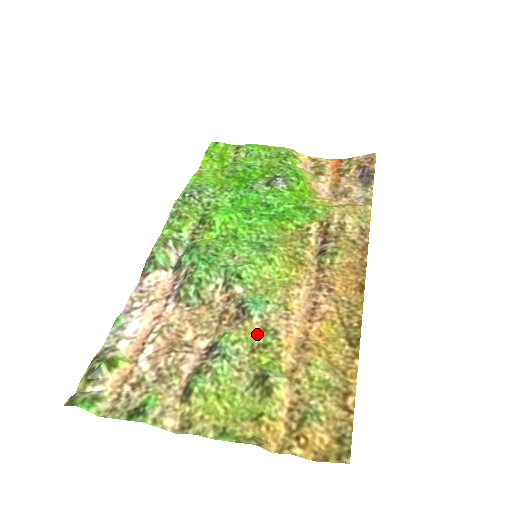
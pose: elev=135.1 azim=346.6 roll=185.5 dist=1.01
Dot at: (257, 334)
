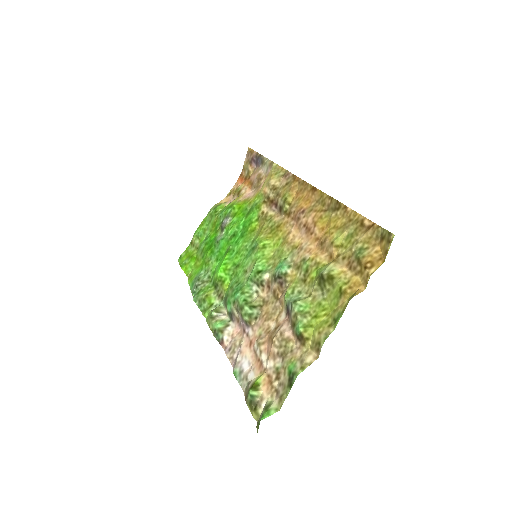
Dot at: (298, 274)
